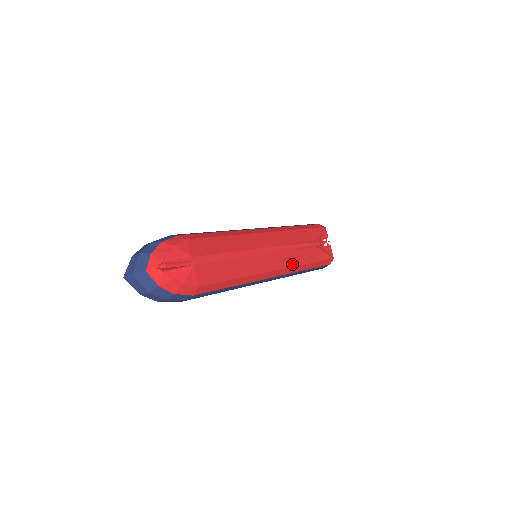
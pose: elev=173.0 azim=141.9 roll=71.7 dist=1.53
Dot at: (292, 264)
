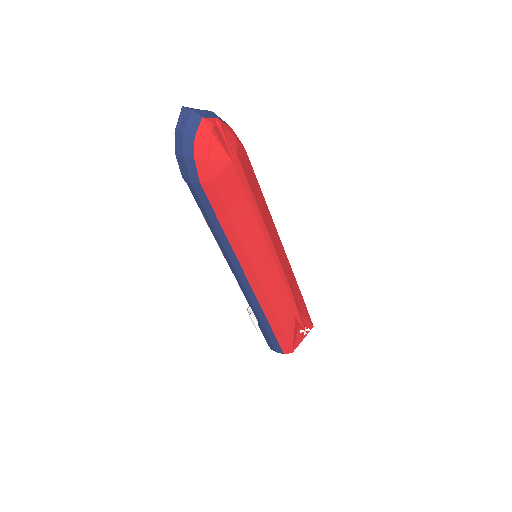
Dot at: (270, 296)
